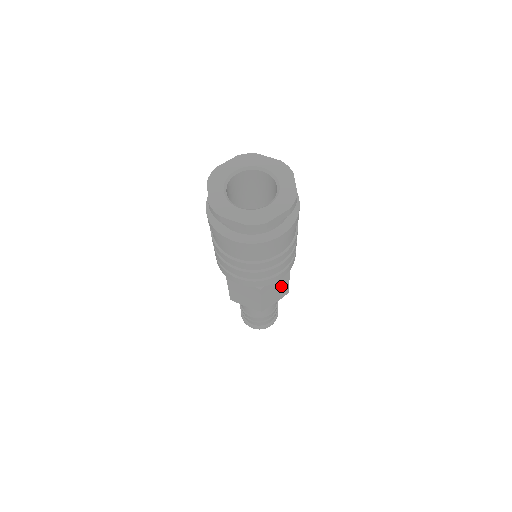
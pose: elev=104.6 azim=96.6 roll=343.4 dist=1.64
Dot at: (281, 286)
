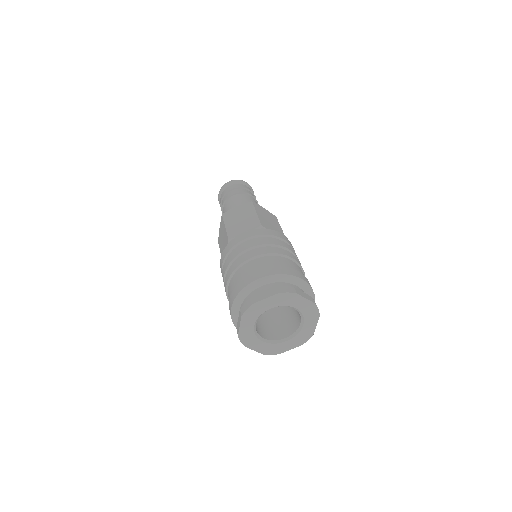
Dot at: occluded
